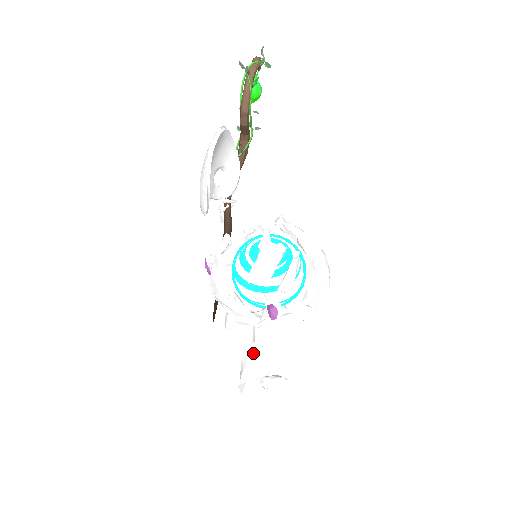
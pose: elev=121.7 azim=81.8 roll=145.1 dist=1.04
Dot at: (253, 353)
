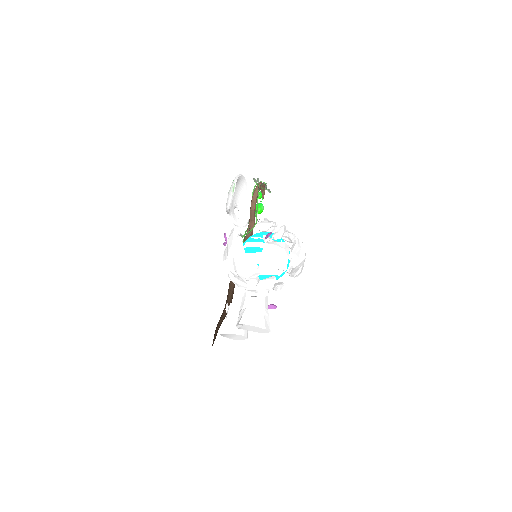
Dot at: occluded
